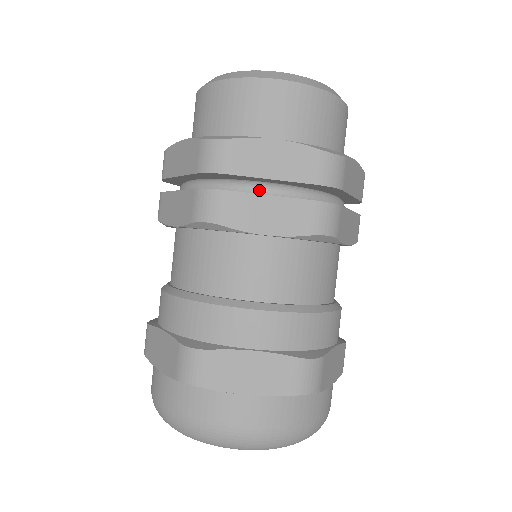
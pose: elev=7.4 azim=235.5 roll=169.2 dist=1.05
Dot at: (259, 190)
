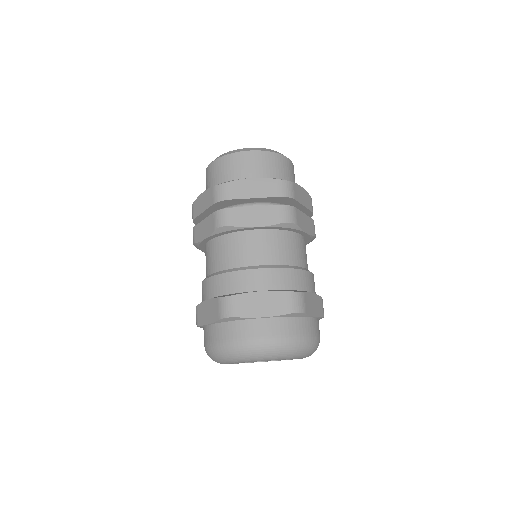
Dot at: (249, 206)
